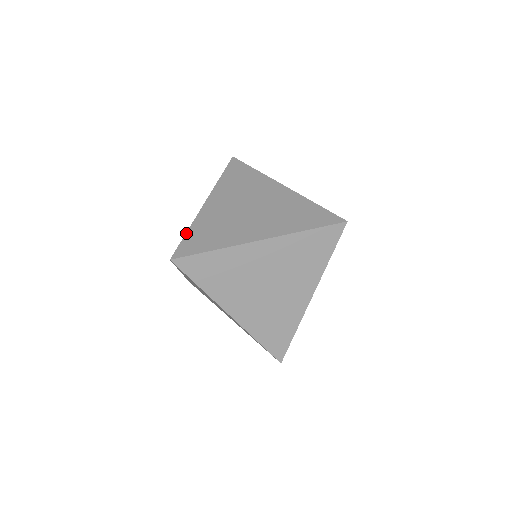
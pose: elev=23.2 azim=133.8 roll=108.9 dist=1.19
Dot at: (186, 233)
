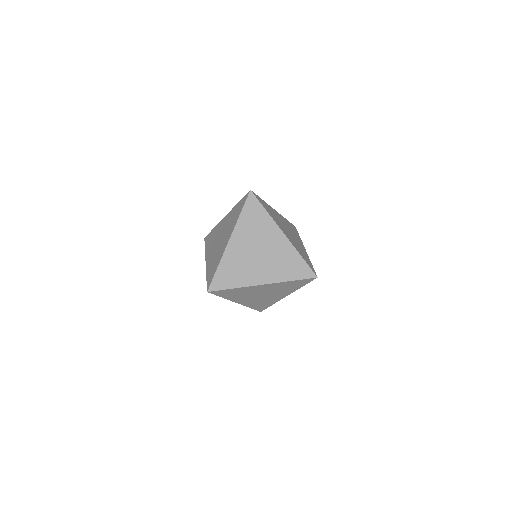
Dot at: occluded
